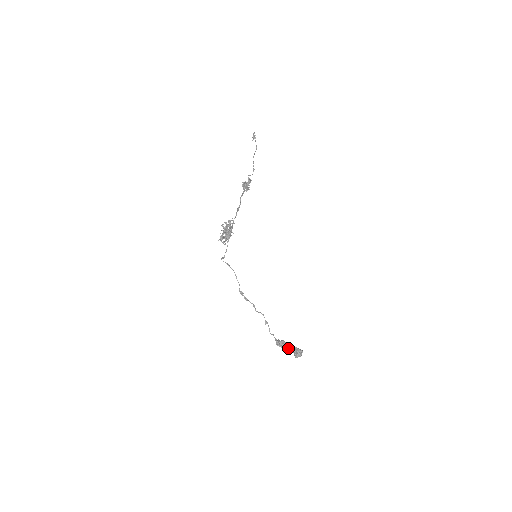
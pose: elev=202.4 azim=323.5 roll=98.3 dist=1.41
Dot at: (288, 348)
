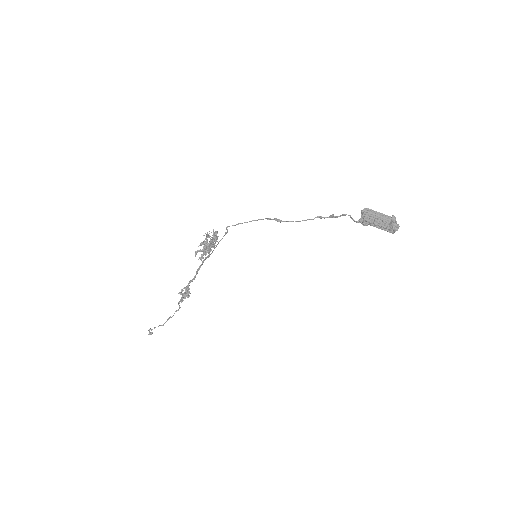
Dot at: (379, 219)
